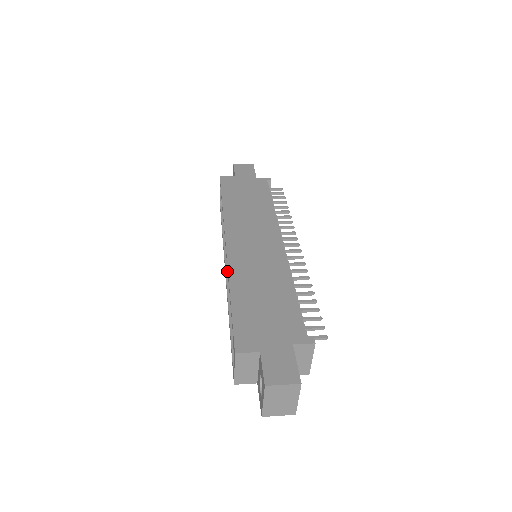
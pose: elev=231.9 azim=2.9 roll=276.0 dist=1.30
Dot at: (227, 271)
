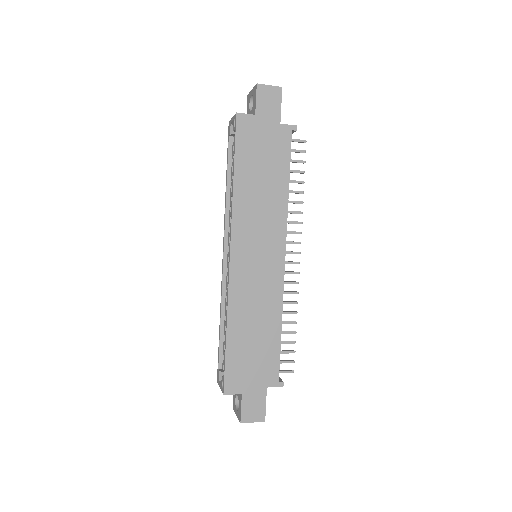
Dot at: (225, 257)
